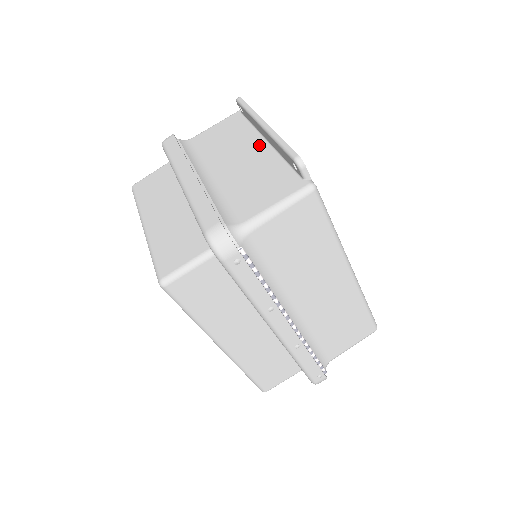
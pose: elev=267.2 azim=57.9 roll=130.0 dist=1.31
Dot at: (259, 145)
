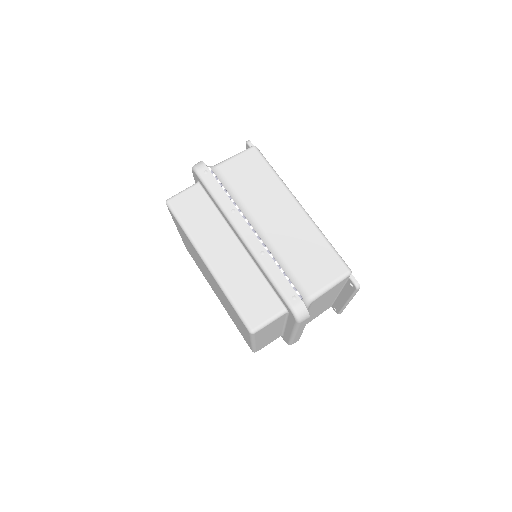
Dot at: occluded
